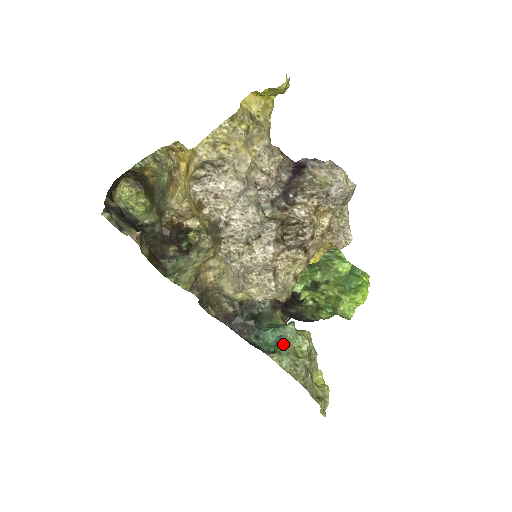
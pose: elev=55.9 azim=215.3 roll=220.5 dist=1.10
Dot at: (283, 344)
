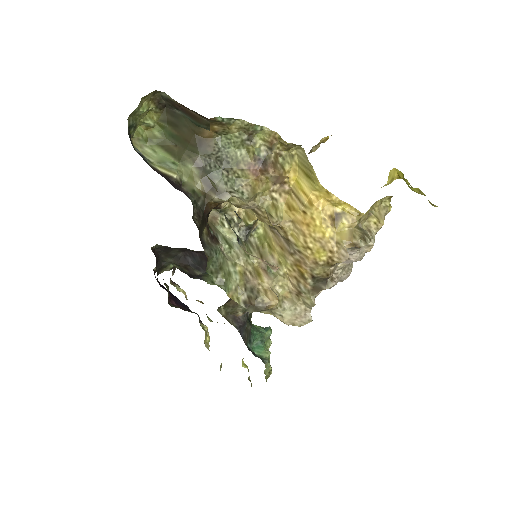
Dot at: (268, 351)
